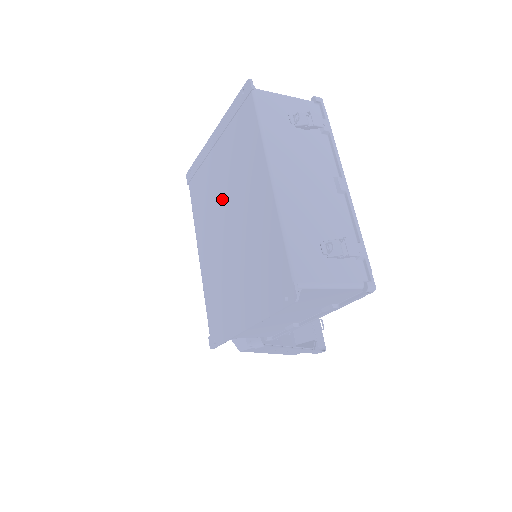
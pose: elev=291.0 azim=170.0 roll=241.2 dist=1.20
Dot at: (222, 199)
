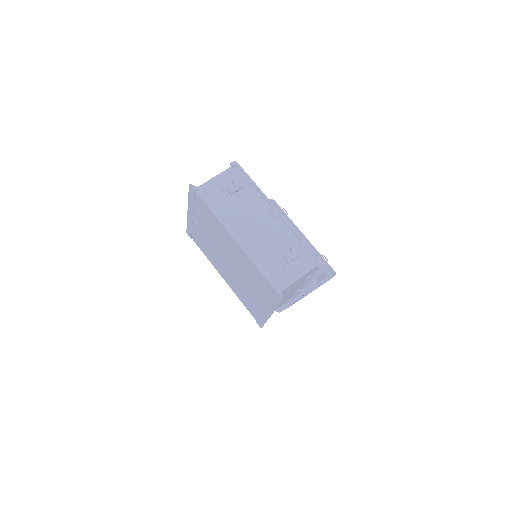
Dot at: (216, 249)
